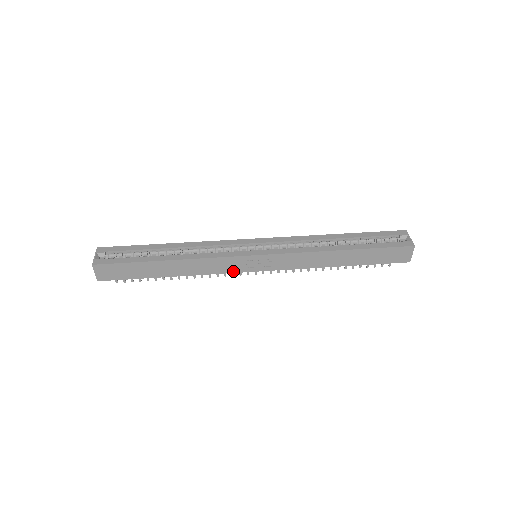
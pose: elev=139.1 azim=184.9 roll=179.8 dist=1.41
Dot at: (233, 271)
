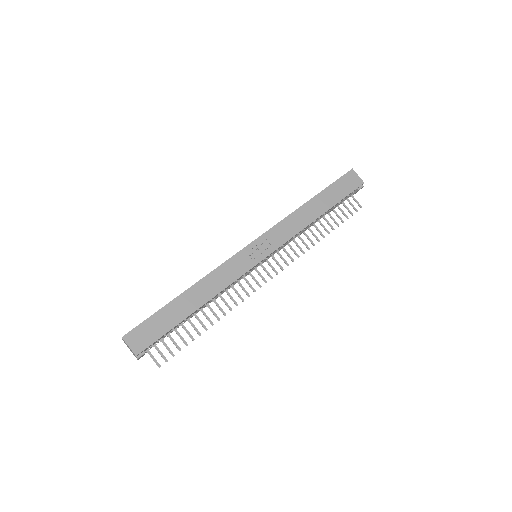
Dot at: (245, 270)
